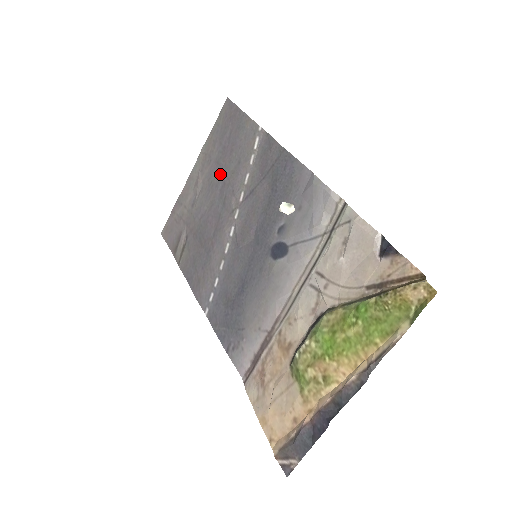
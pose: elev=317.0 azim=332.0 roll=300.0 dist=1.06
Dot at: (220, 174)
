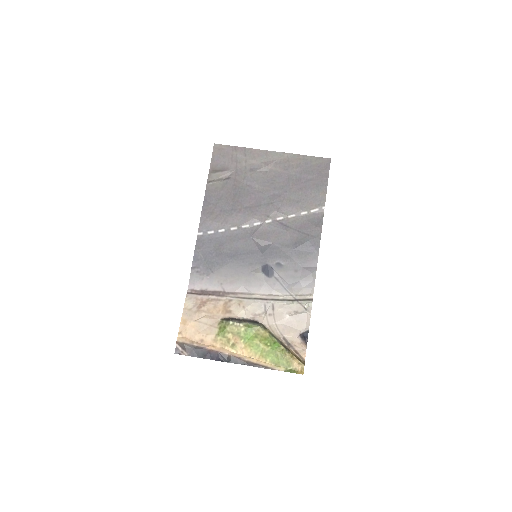
Dot at: (283, 187)
